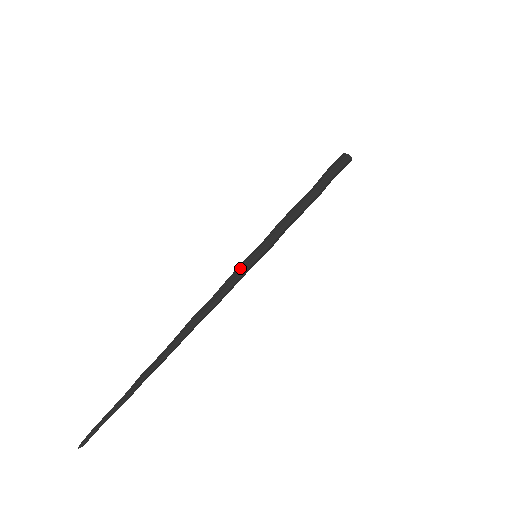
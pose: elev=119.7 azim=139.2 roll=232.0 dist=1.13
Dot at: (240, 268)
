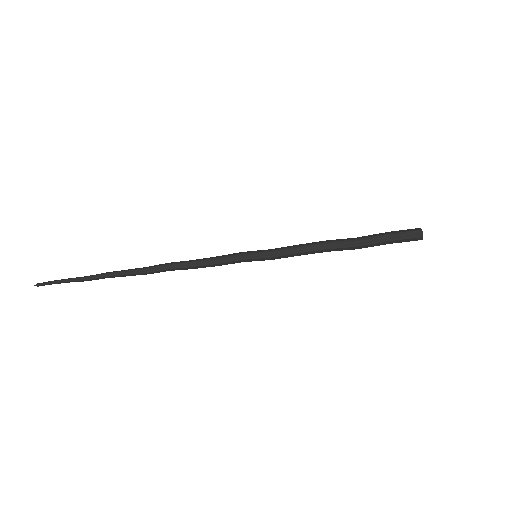
Dot at: (233, 258)
